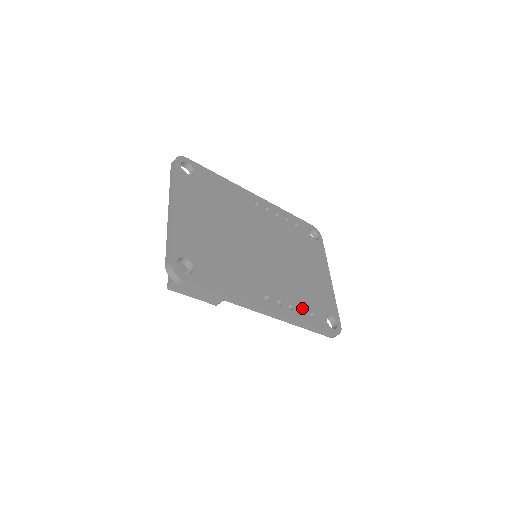
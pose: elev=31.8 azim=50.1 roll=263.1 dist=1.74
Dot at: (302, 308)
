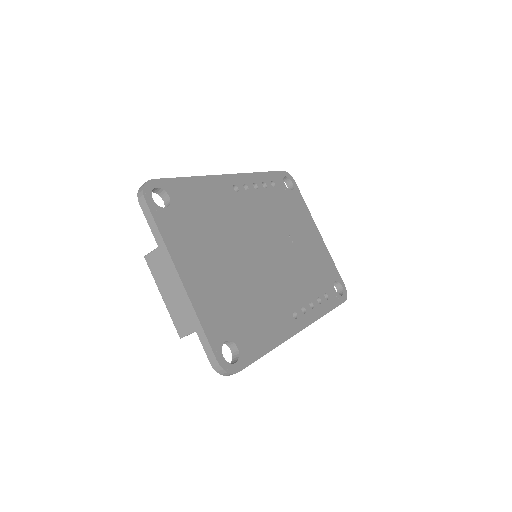
Dot at: (318, 296)
